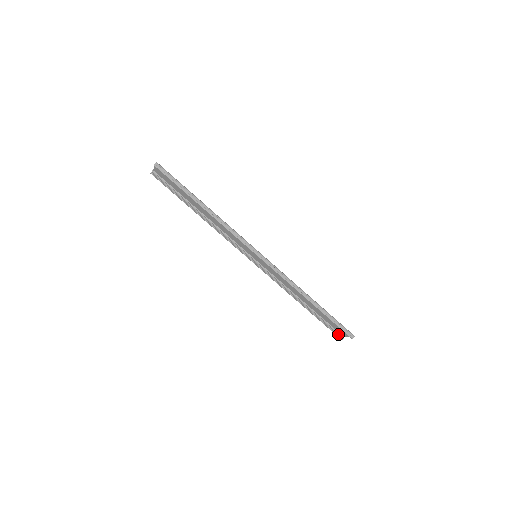
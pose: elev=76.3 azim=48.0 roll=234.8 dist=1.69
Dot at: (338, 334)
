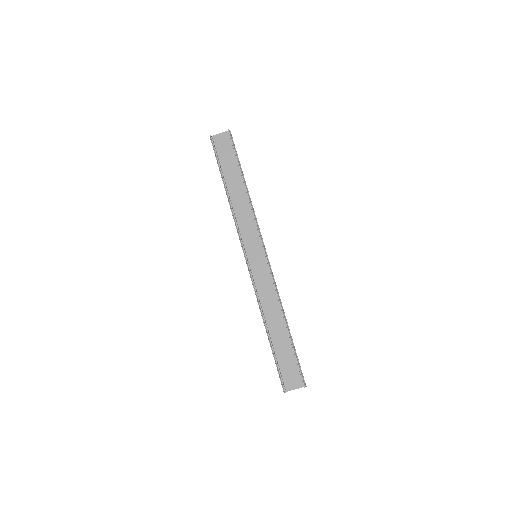
Dot at: (283, 384)
